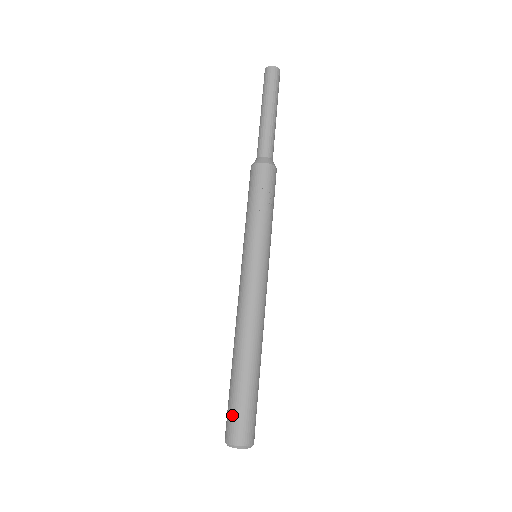
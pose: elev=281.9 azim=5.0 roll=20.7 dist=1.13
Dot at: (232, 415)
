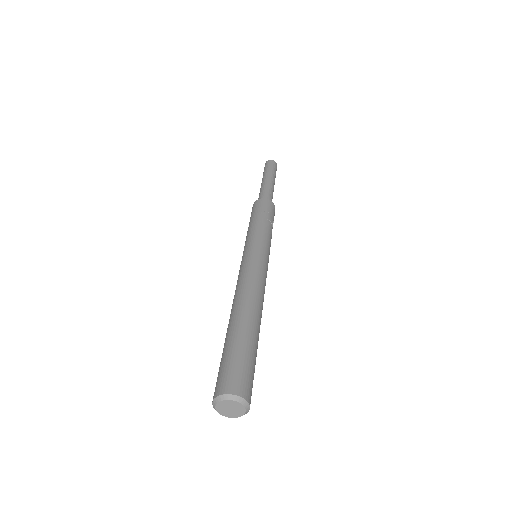
Dot at: (230, 365)
